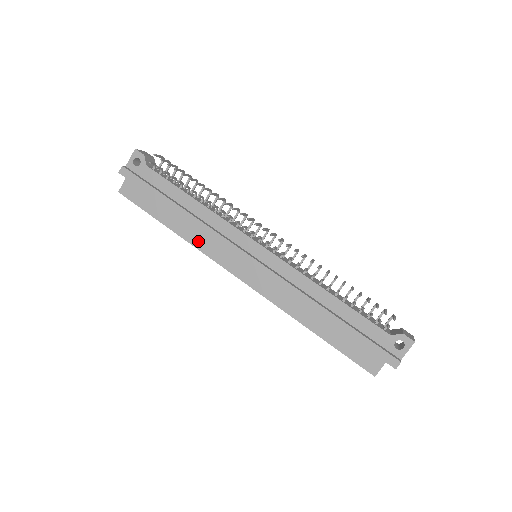
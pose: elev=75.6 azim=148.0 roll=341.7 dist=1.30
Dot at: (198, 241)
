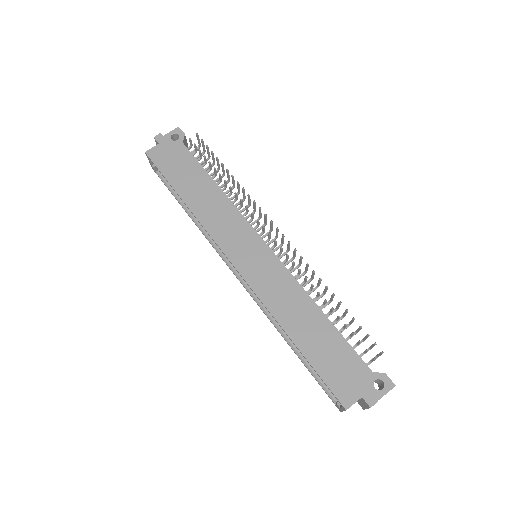
Dot at: (206, 219)
